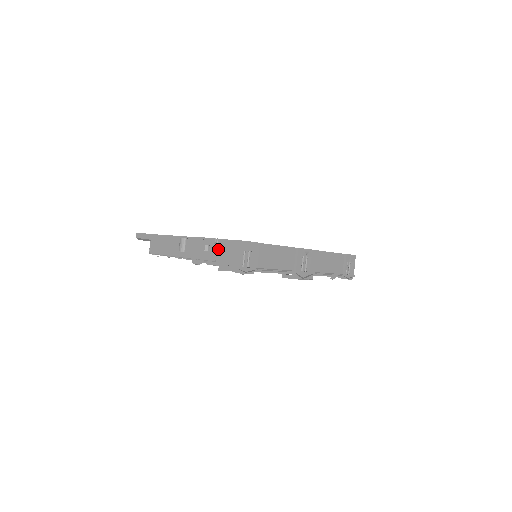
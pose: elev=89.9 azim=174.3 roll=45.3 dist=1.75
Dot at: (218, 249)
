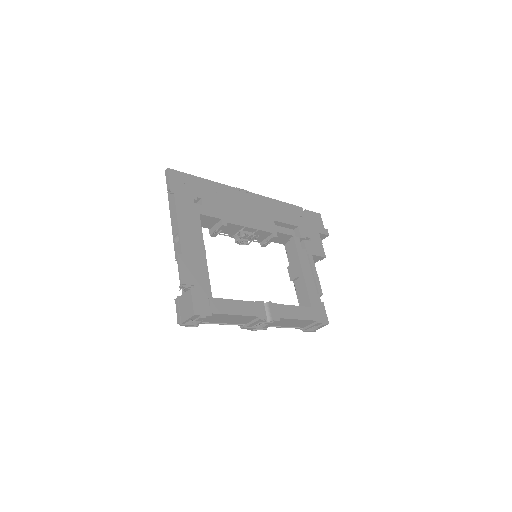
Dot at: occluded
